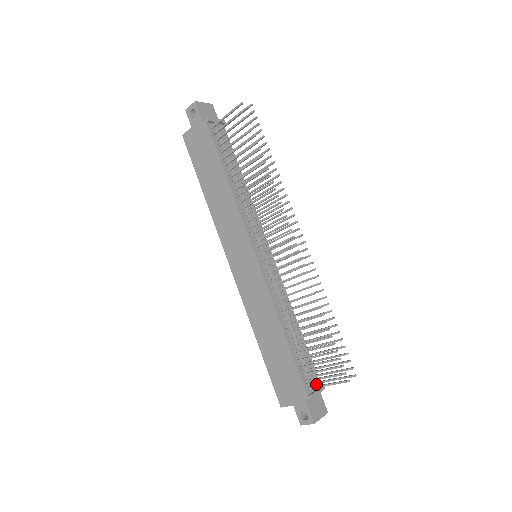
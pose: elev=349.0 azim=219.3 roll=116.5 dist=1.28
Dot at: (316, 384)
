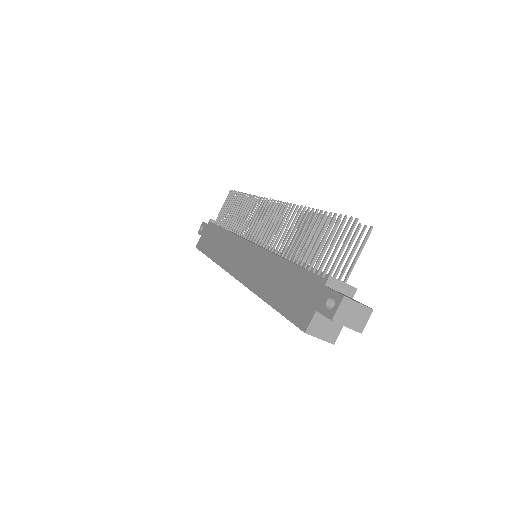
Dot at: occluded
